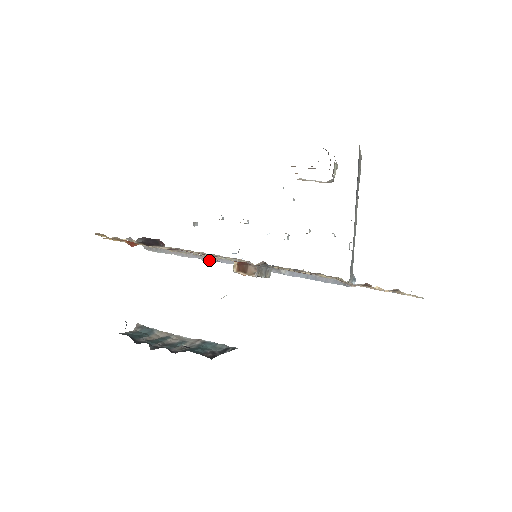
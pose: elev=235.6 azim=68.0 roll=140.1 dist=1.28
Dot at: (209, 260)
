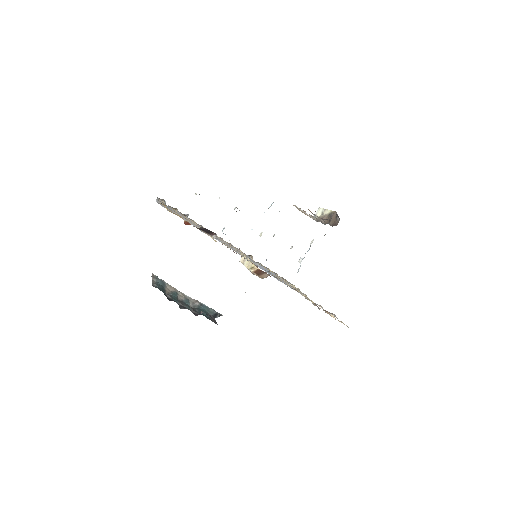
Dot at: occluded
